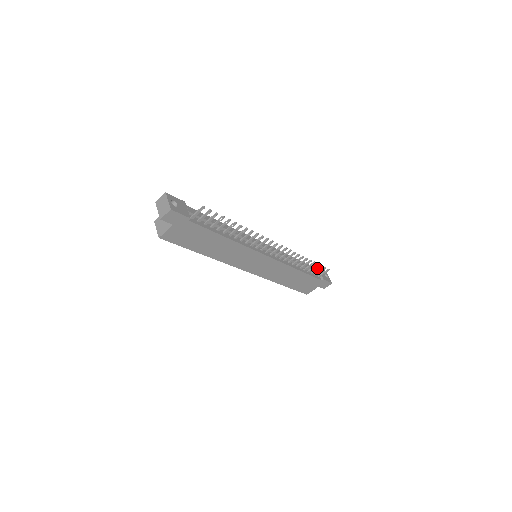
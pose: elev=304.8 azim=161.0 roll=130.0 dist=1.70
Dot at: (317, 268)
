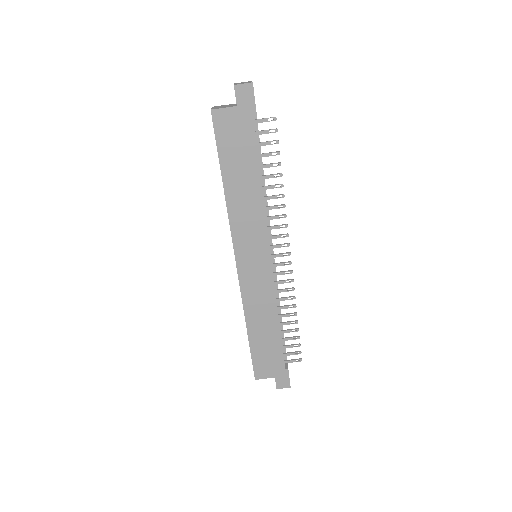
Dot at: (293, 344)
